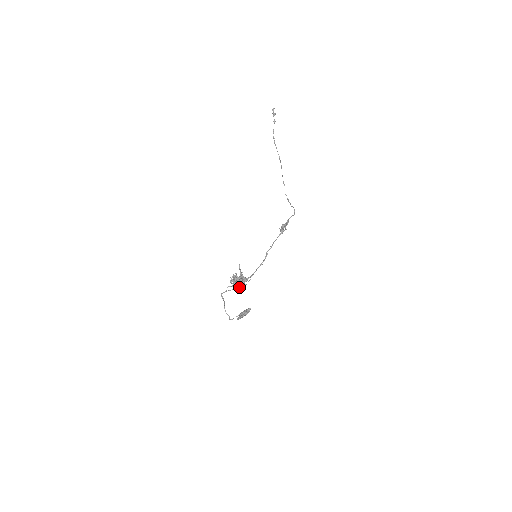
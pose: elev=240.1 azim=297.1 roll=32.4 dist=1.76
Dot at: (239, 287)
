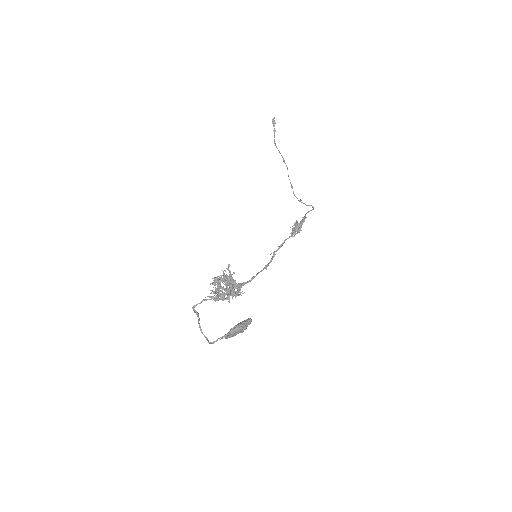
Dot at: (226, 299)
